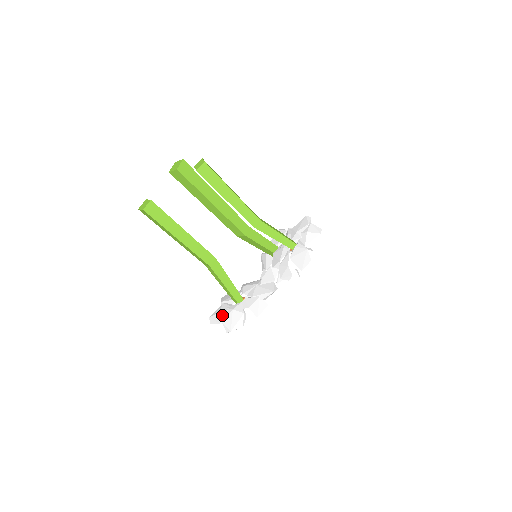
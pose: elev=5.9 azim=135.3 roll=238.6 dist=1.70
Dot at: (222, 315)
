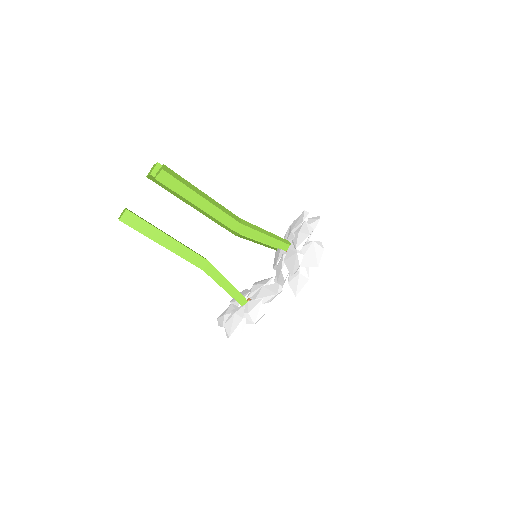
Dot at: (226, 318)
